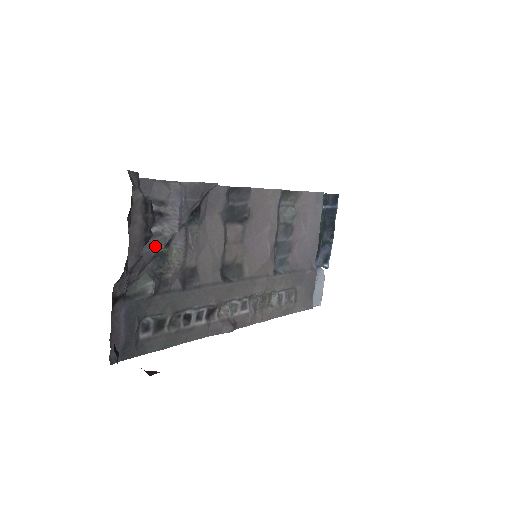
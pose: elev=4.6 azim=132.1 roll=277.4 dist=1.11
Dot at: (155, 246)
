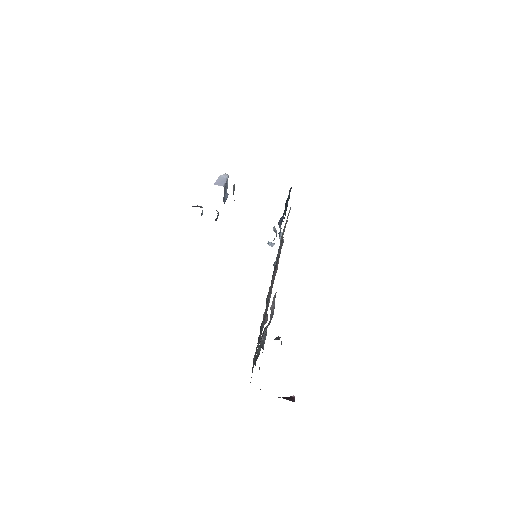
Dot at: (265, 338)
